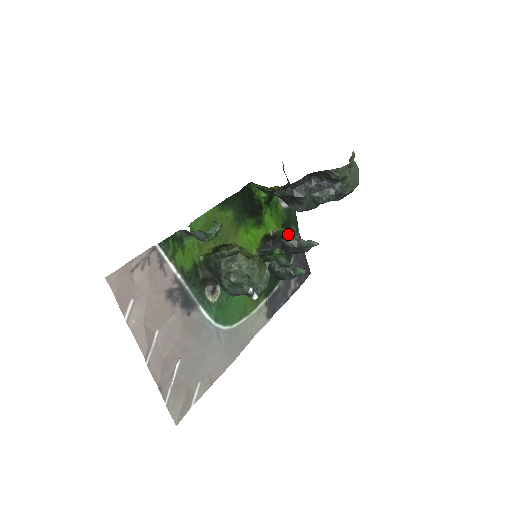
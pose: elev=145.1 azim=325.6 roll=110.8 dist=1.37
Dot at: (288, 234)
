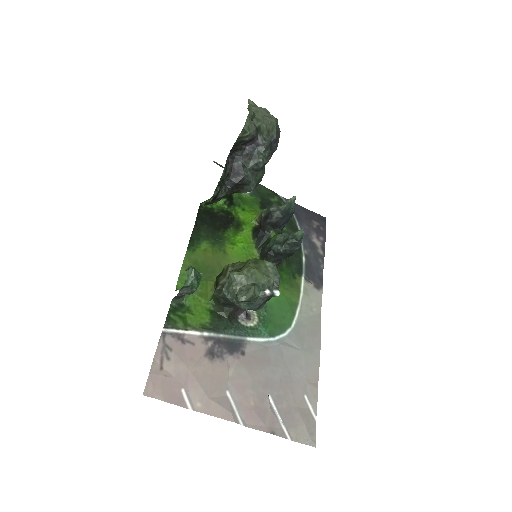
Dot at: (267, 213)
